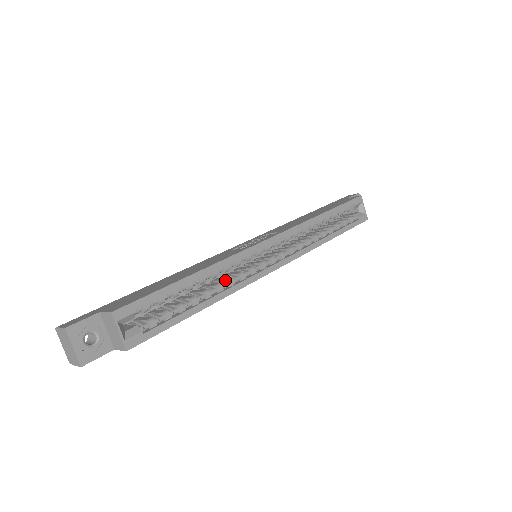
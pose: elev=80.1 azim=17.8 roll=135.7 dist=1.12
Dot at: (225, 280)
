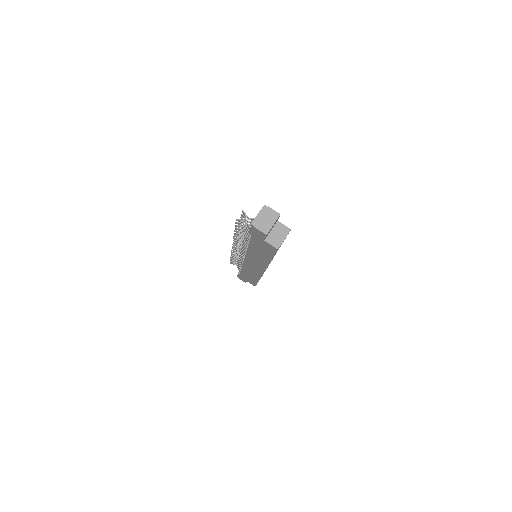
Dot at: occluded
